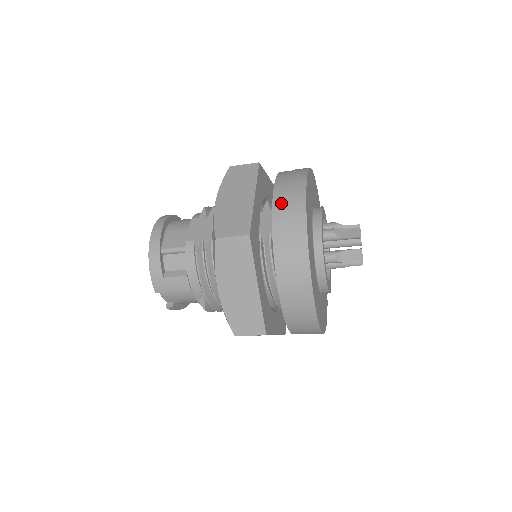
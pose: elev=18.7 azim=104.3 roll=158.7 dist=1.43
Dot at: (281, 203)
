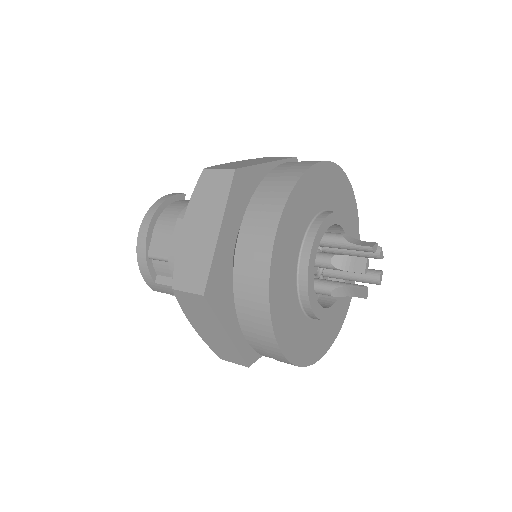
Dot at: (244, 251)
